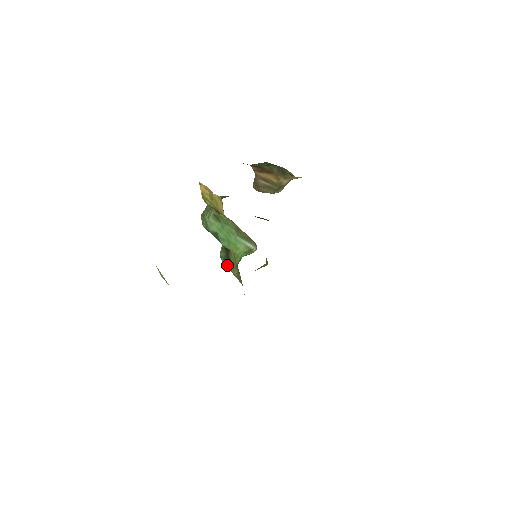
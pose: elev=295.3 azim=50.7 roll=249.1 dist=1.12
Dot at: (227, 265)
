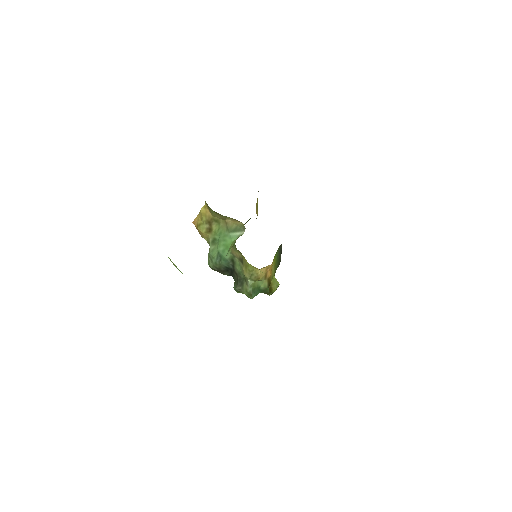
Dot at: (241, 287)
